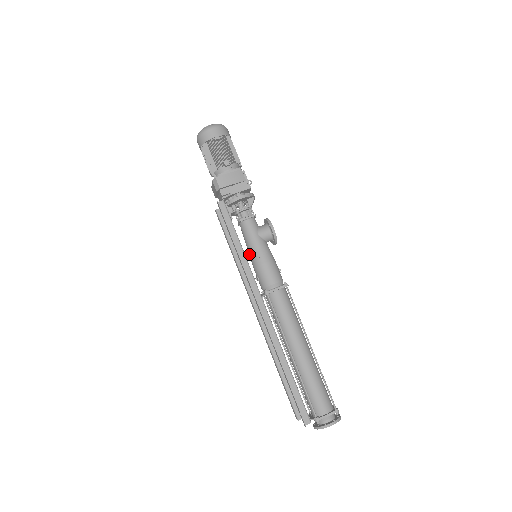
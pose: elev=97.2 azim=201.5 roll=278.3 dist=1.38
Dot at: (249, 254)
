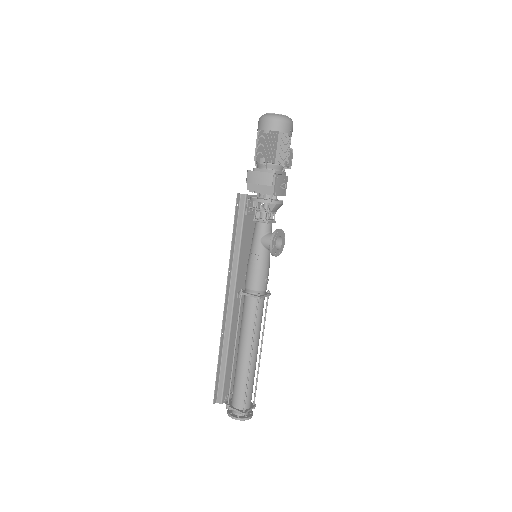
Dot at: occluded
